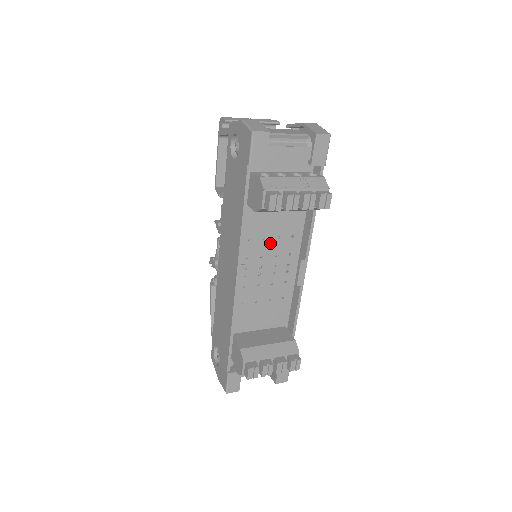
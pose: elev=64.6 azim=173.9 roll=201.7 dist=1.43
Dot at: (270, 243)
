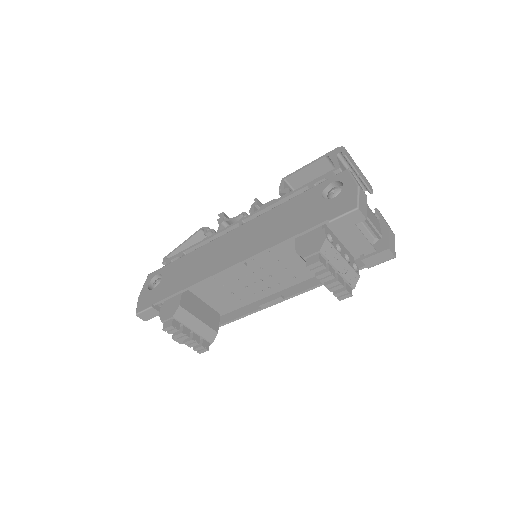
Dot at: (277, 267)
